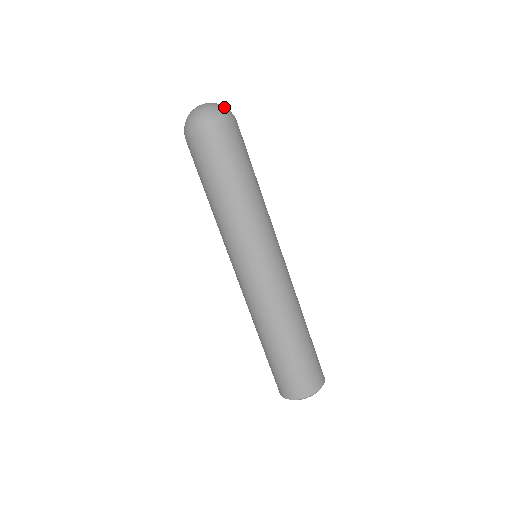
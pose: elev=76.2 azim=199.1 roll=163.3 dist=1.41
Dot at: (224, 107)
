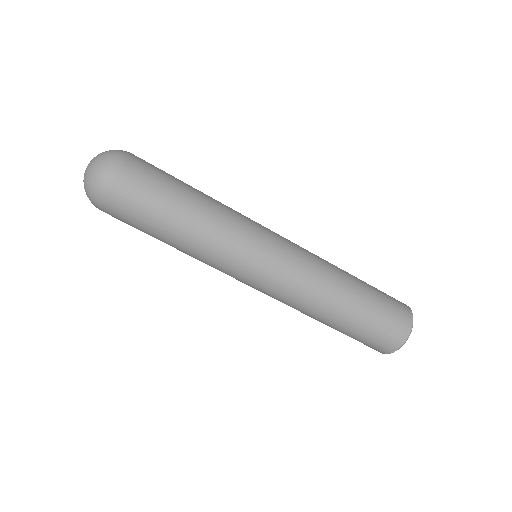
Dot at: (110, 150)
